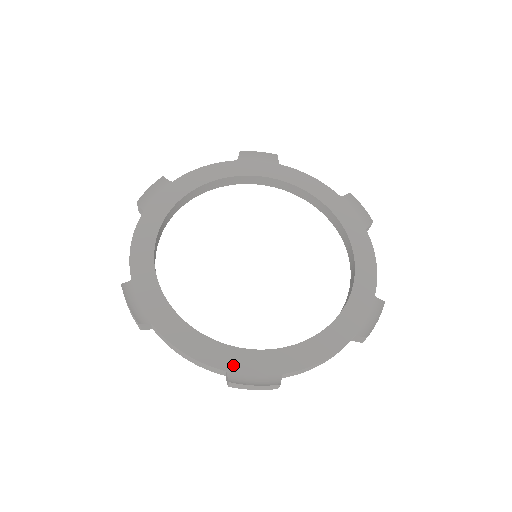
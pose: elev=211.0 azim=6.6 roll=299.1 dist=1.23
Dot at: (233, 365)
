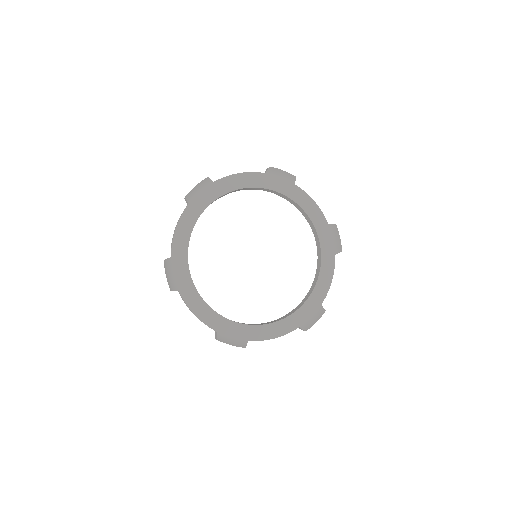
Dot at: (299, 322)
